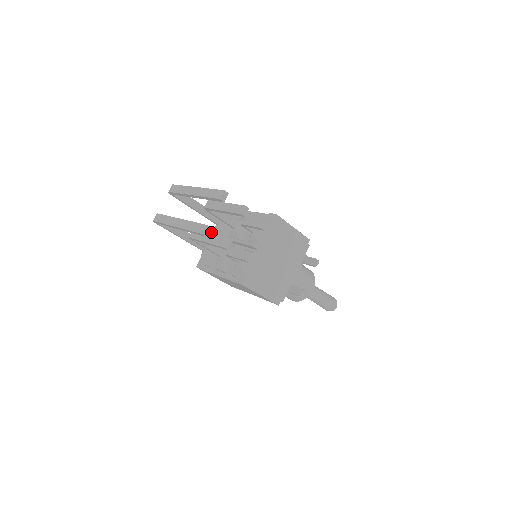
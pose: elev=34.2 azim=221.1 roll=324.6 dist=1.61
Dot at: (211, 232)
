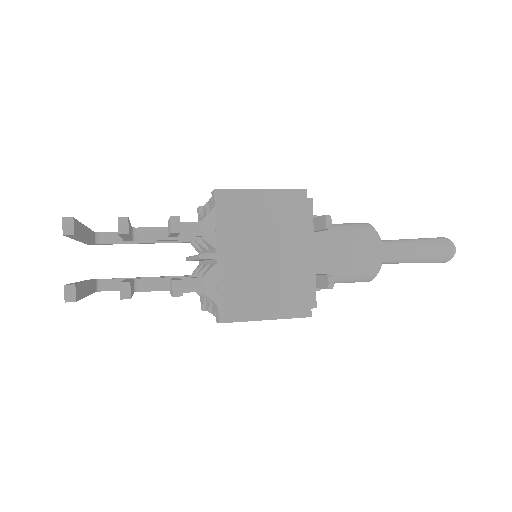
Dot at: occluded
